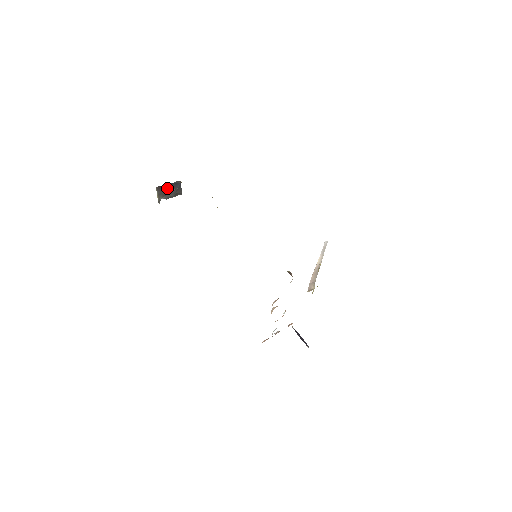
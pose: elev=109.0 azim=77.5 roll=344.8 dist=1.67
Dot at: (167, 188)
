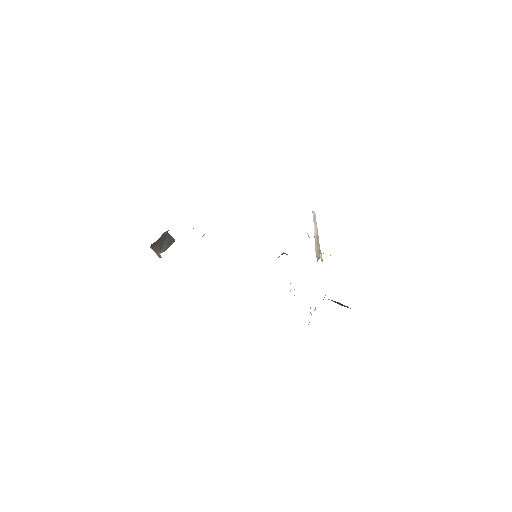
Dot at: (159, 242)
